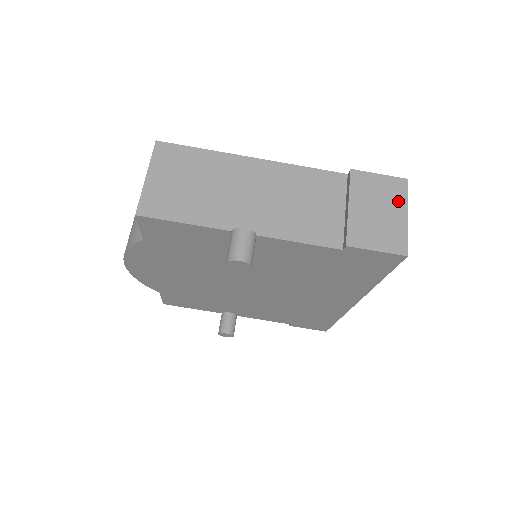
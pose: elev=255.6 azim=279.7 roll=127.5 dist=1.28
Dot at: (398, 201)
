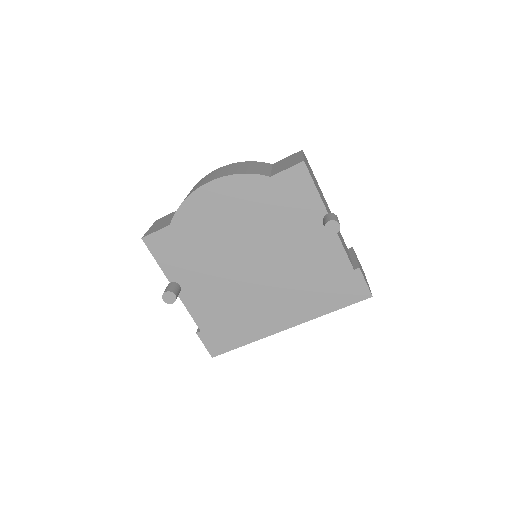
Dot at: (365, 276)
